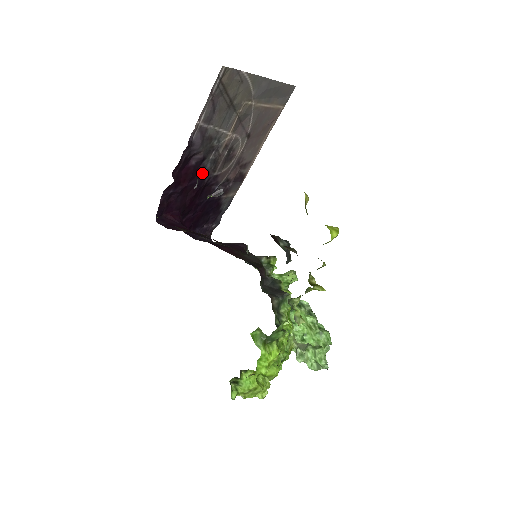
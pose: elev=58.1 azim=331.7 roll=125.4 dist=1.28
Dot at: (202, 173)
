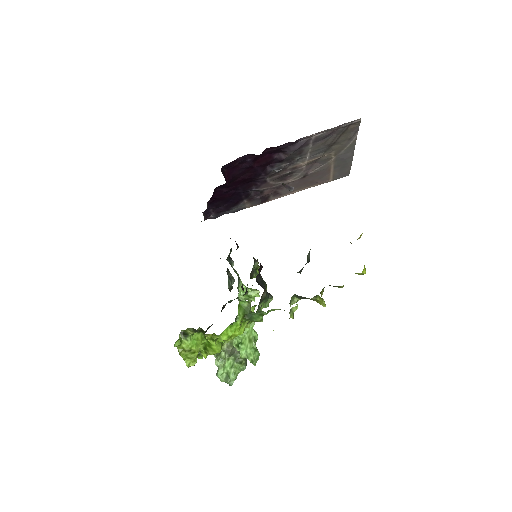
Dot at: (266, 169)
